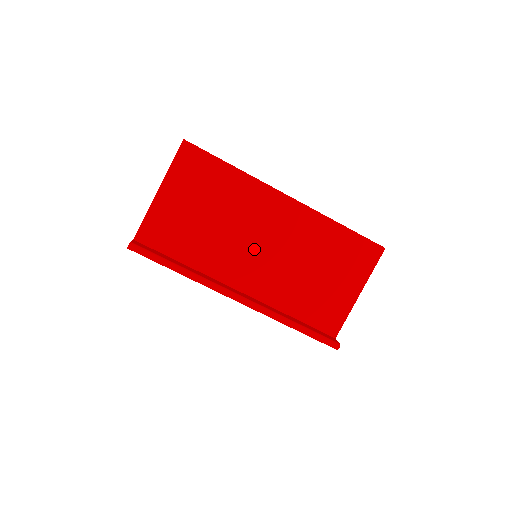
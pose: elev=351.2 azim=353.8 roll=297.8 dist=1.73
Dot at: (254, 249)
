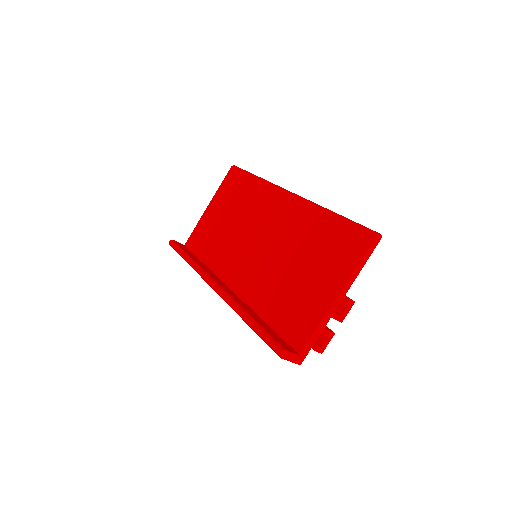
Dot at: (251, 246)
